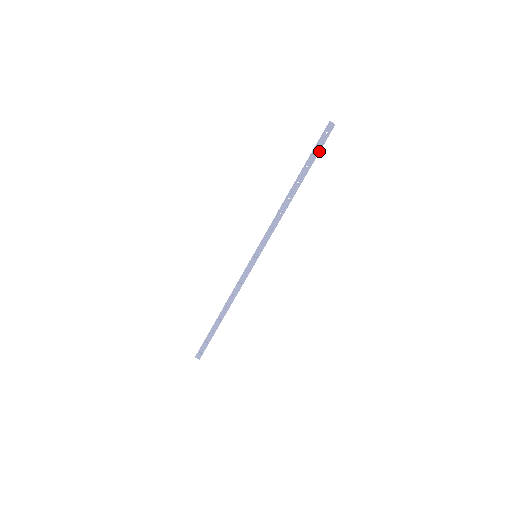
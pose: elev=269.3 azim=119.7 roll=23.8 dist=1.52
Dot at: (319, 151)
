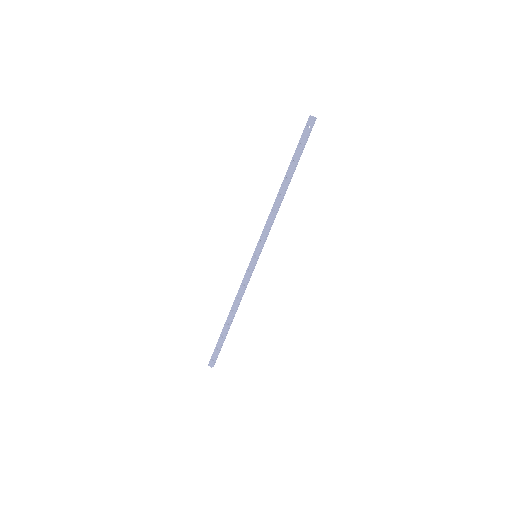
Dot at: (303, 145)
